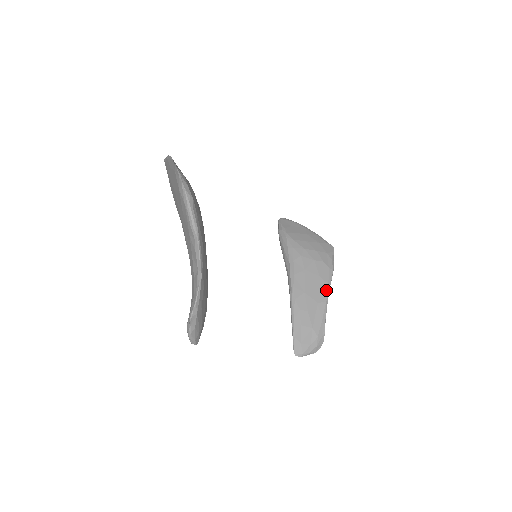
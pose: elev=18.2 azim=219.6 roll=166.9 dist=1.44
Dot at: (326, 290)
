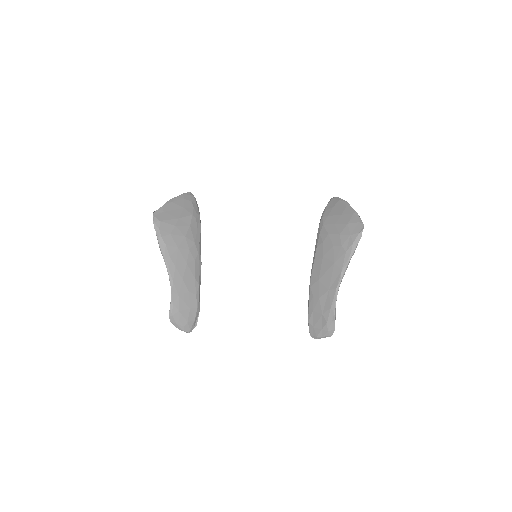
Dot at: (338, 277)
